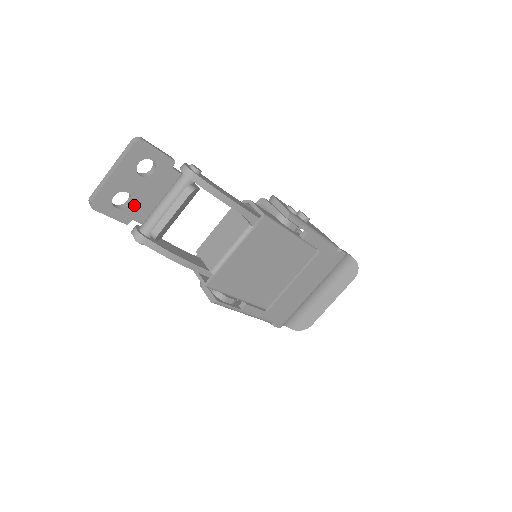
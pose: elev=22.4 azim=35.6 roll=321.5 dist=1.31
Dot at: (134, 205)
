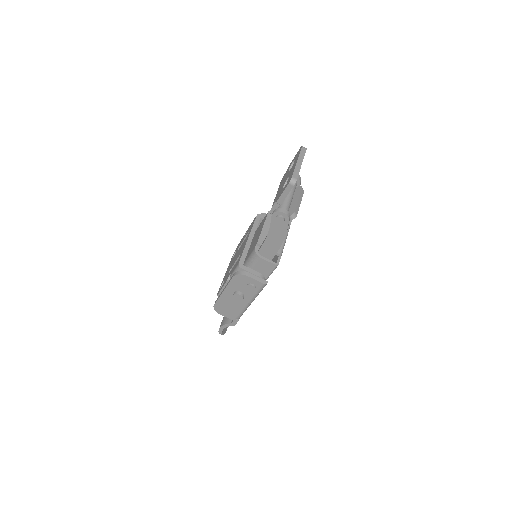
Dot at: occluded
